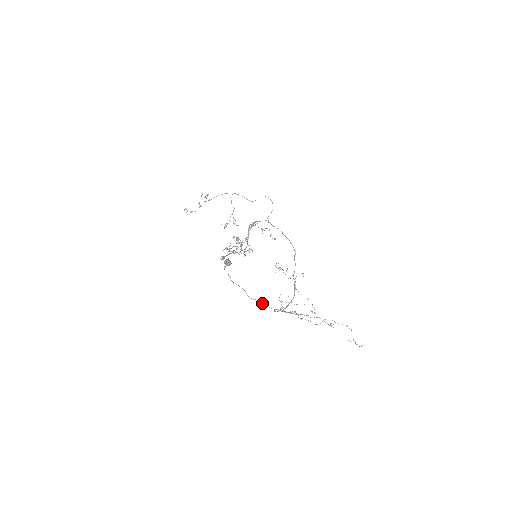
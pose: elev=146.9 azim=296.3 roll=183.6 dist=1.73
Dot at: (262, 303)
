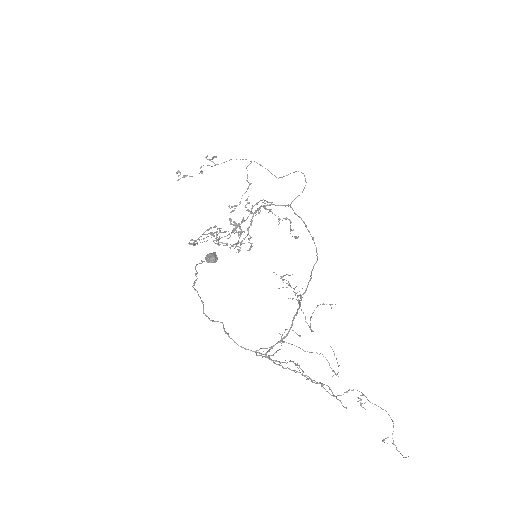
Dot at: (224, 331)
